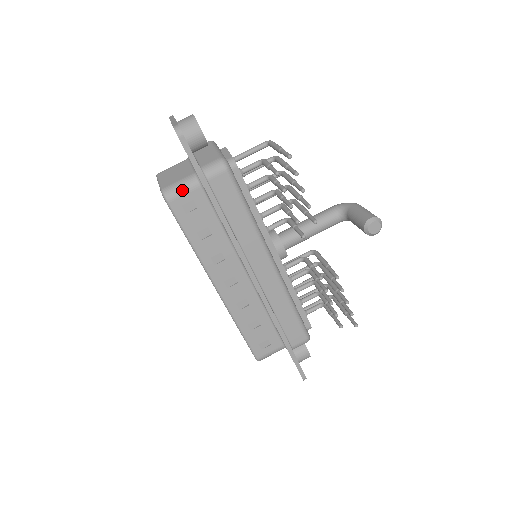
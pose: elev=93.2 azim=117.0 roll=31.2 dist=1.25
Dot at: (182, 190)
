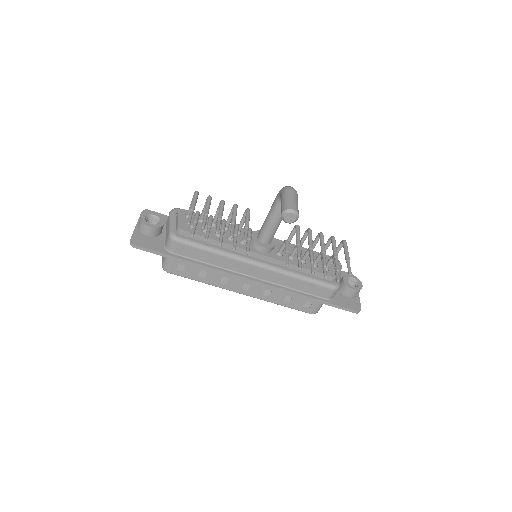
Dot at: (168, 263)
